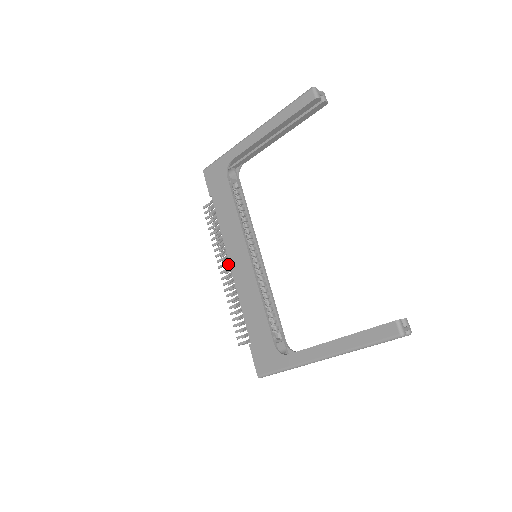
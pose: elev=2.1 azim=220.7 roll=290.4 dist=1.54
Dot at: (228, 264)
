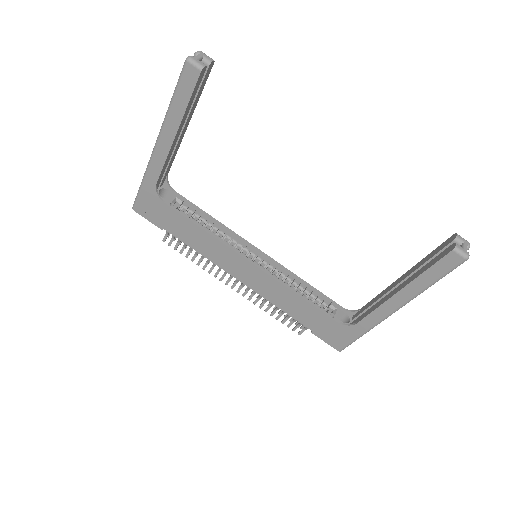
Dot at: occluded
